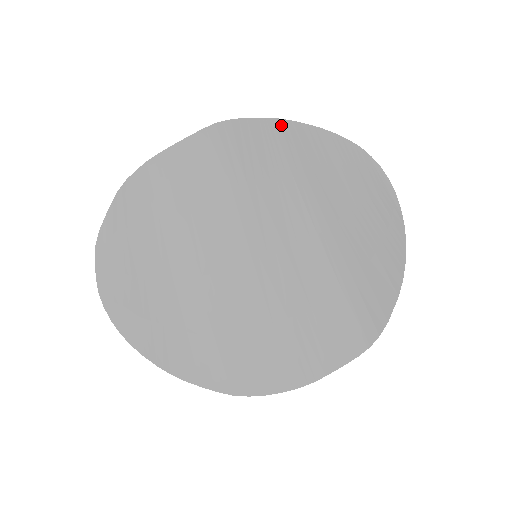
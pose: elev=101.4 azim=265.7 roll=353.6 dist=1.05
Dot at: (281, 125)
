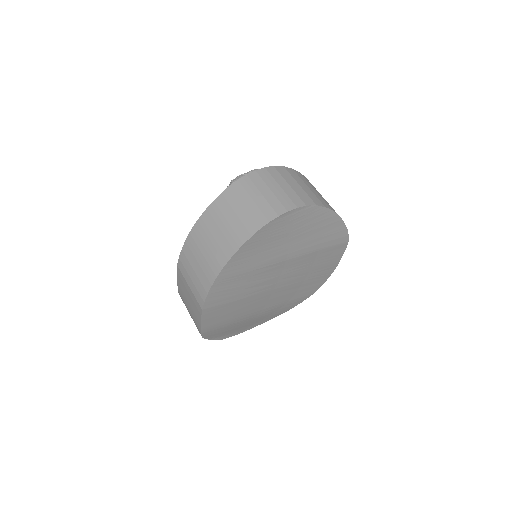
Dot at: (221, 276)
